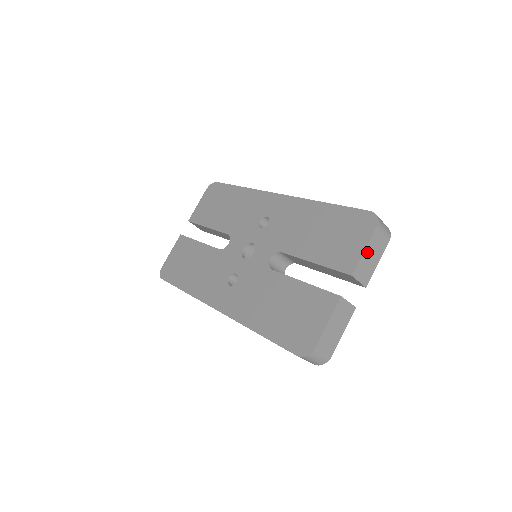
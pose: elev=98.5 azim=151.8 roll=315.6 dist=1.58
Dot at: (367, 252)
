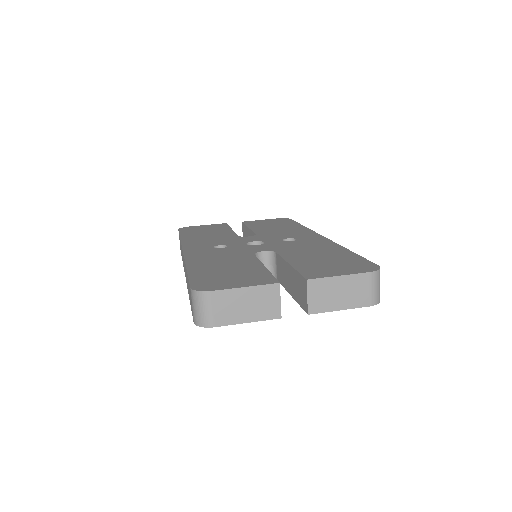
Dot at: (340, 281)
